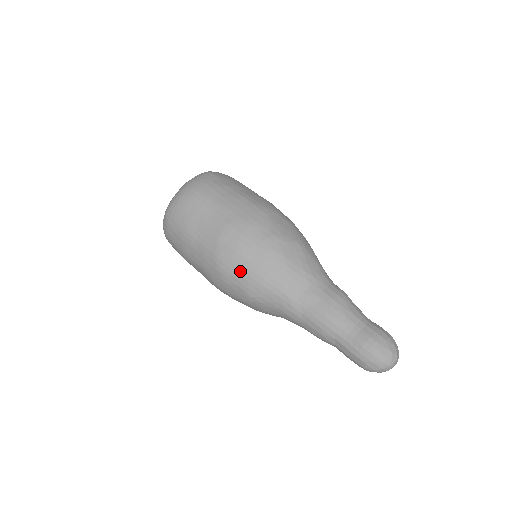
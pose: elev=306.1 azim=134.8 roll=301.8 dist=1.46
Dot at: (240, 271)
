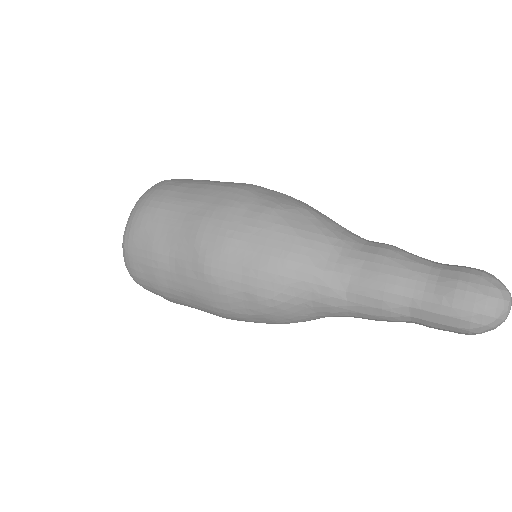
Dot at: (240, 269)
